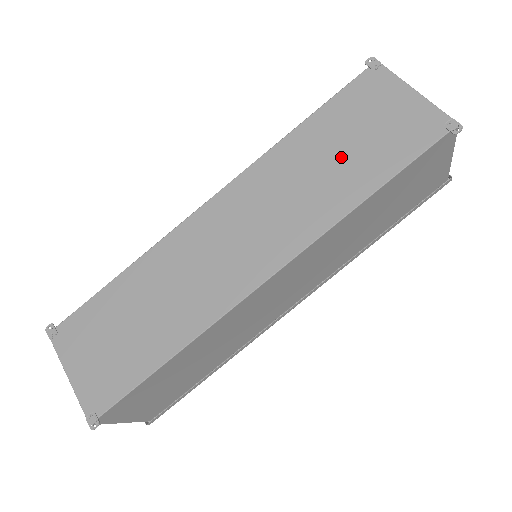
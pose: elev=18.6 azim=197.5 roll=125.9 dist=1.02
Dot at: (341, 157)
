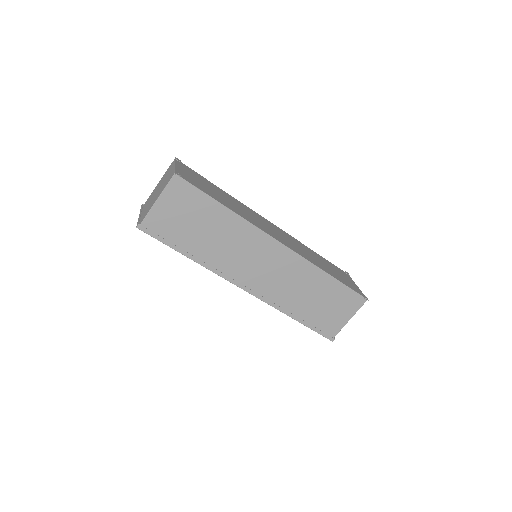
Dot at: (325, 265)
